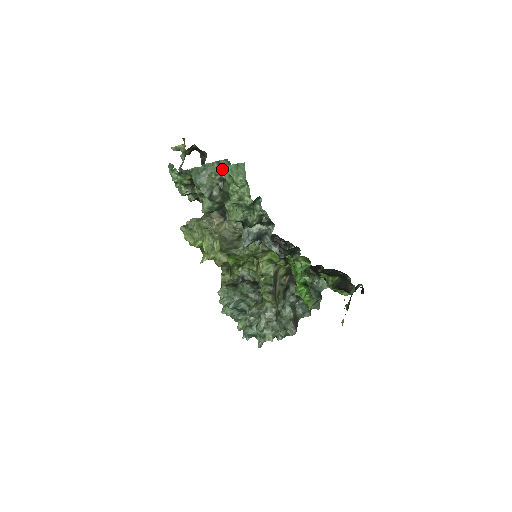
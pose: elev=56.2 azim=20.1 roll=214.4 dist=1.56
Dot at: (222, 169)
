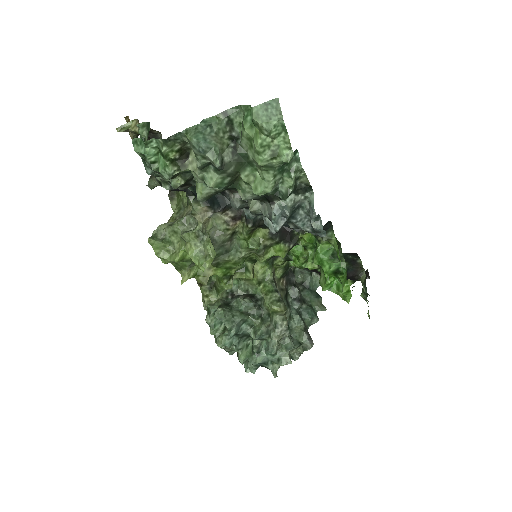
Dot at: (231, 123)
